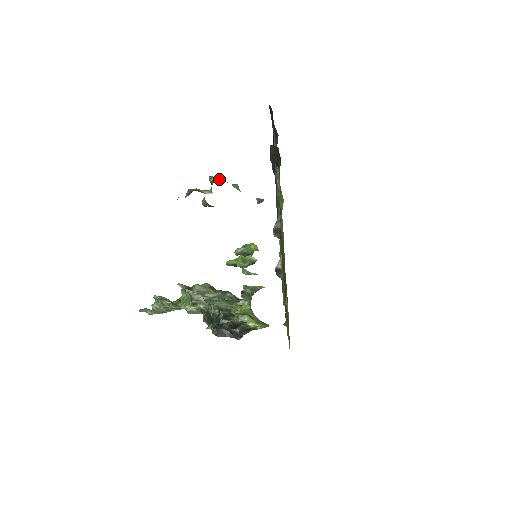
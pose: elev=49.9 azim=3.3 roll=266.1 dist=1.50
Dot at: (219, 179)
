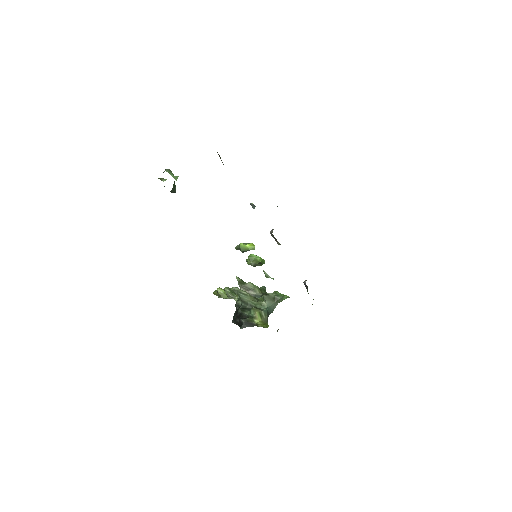
Dot at: (165, 170)
